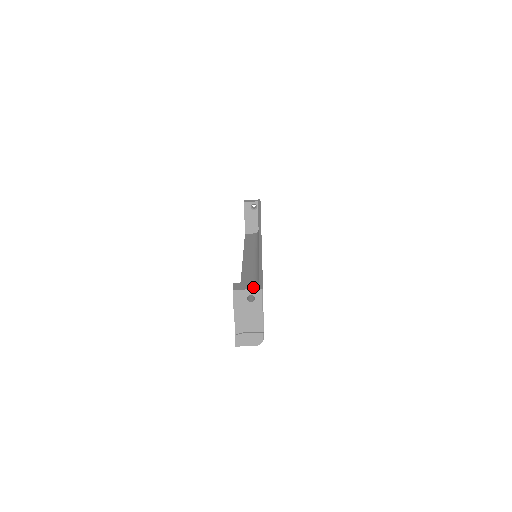
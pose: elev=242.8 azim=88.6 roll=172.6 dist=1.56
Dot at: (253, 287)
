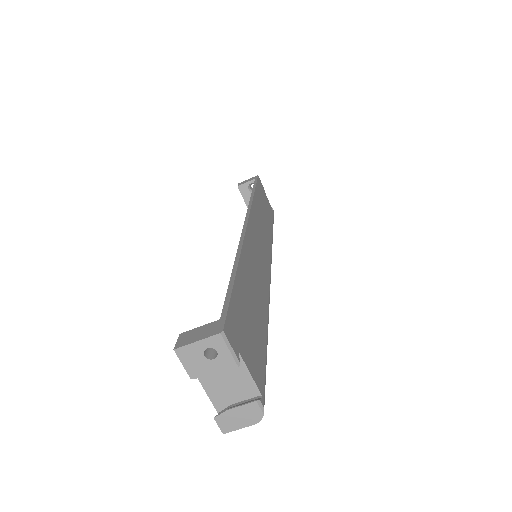
Dot at: (207, 333)
